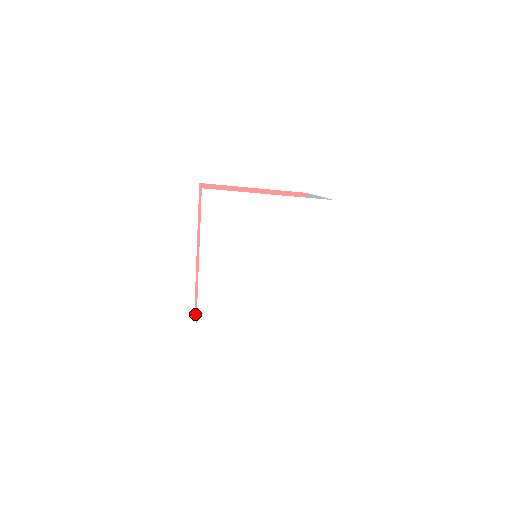
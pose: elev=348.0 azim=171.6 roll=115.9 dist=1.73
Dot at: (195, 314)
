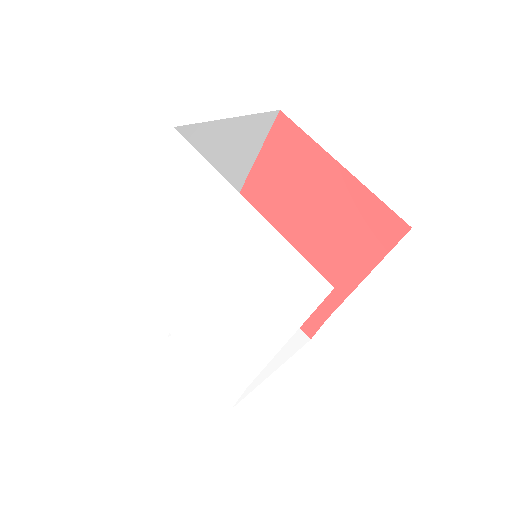
Dot at: occluded
